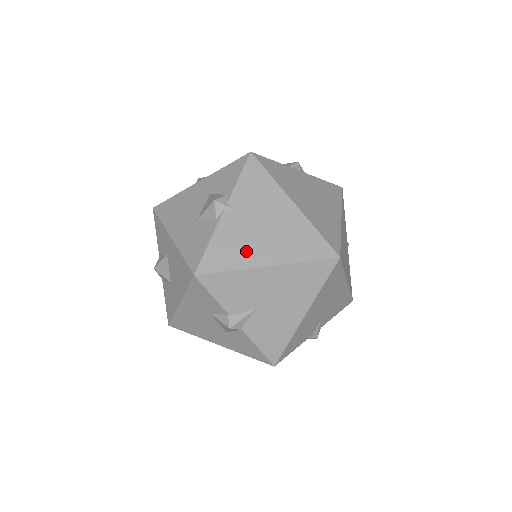
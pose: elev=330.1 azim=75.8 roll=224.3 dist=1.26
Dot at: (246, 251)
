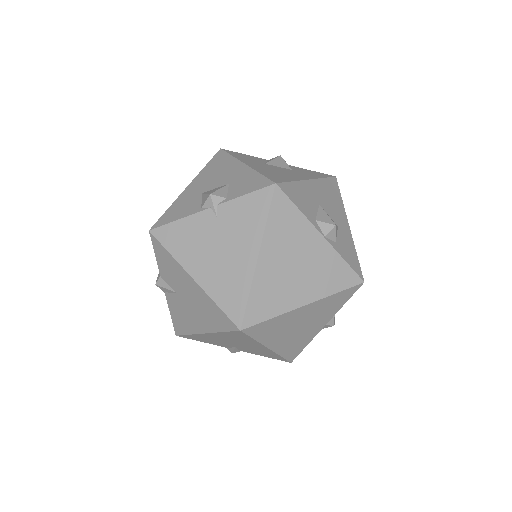
Dot at: (191, 252)
